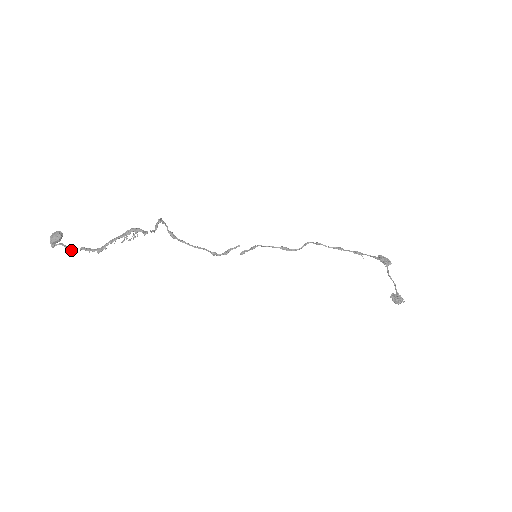
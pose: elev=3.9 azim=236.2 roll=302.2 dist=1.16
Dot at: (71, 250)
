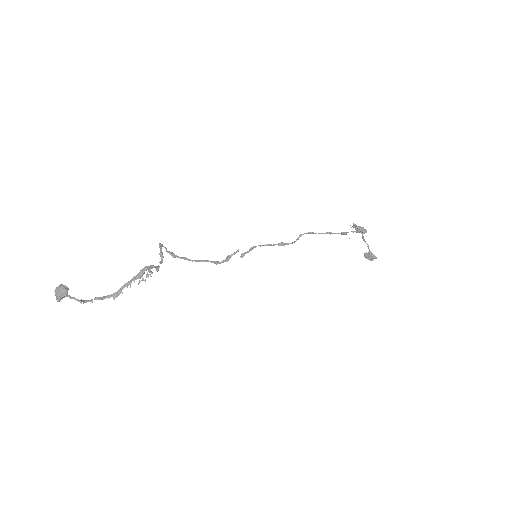
Dot at: occluded
